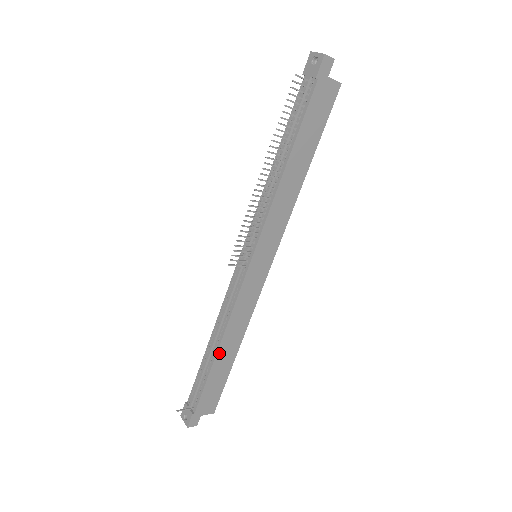
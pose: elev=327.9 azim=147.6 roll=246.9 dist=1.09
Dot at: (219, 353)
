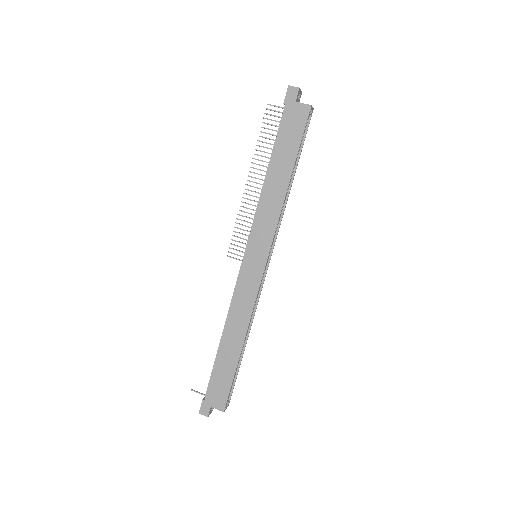
Dot at: (223, 342)
